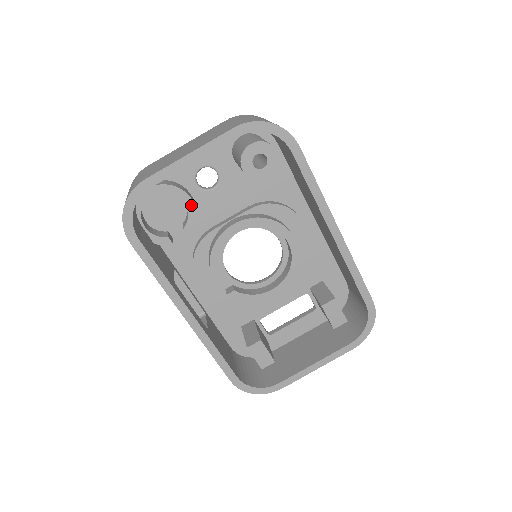
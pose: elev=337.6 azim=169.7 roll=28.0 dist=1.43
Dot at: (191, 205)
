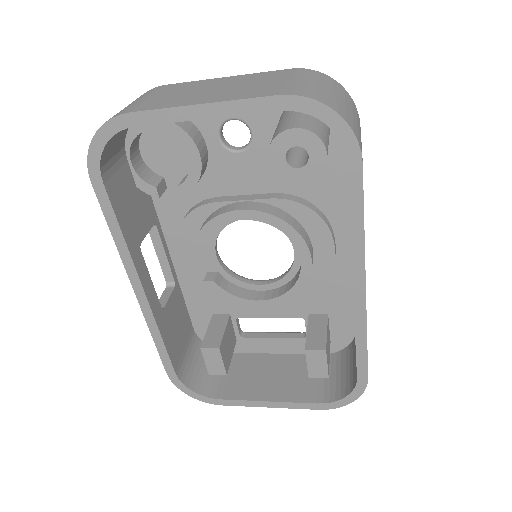
Dot at: (197, 162)
